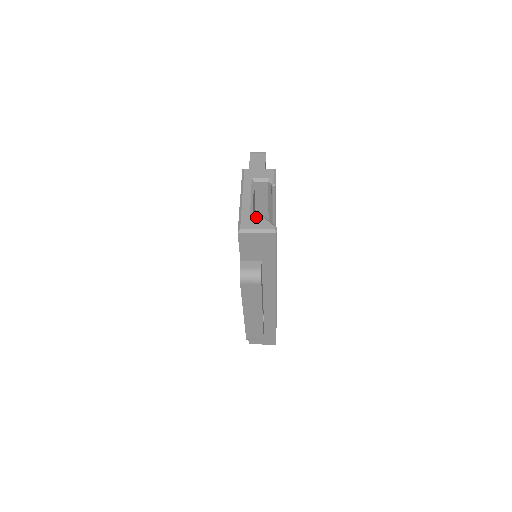
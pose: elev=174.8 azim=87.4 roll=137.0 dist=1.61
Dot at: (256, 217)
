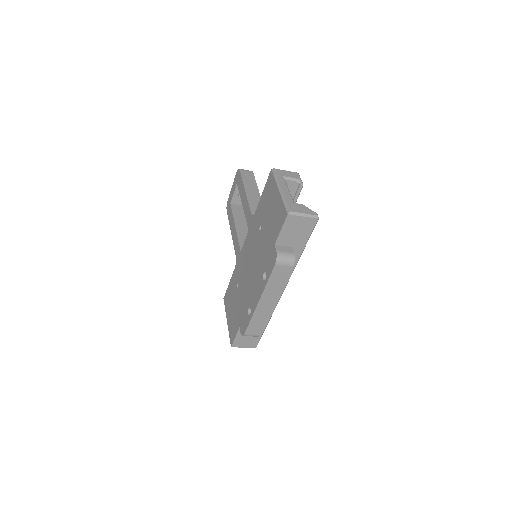
Dot at: (299, 204)
